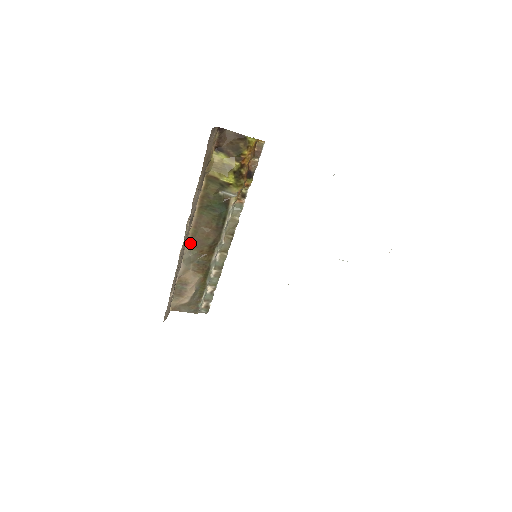
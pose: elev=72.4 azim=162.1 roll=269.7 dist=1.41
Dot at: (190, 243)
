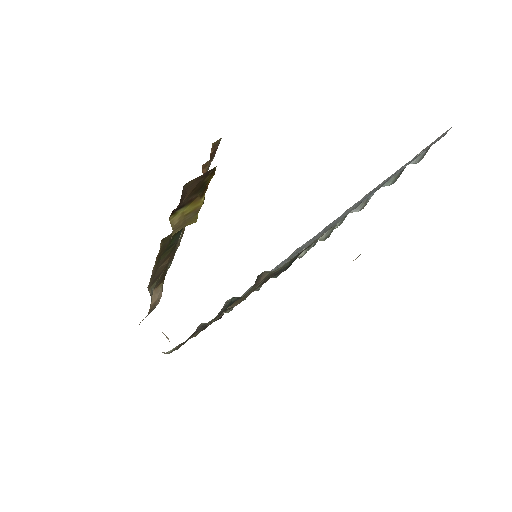
Dot at: (149, 286)
